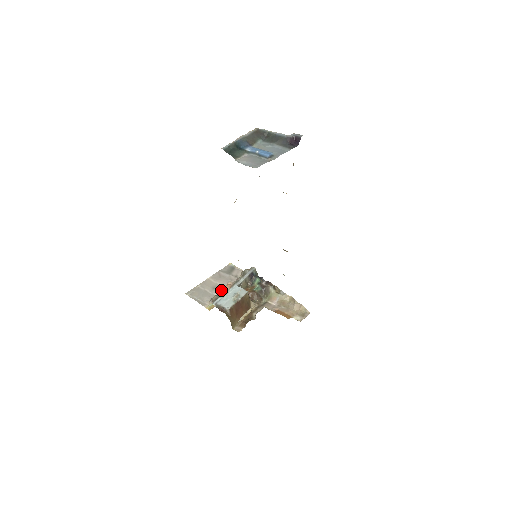
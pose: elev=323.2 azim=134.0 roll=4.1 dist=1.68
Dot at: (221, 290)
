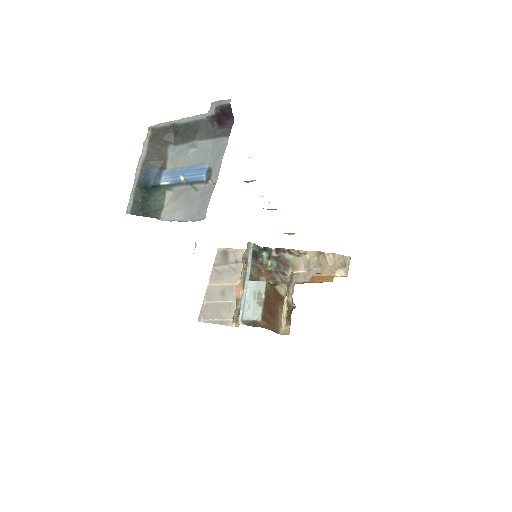
Dot at: (235, 298)
